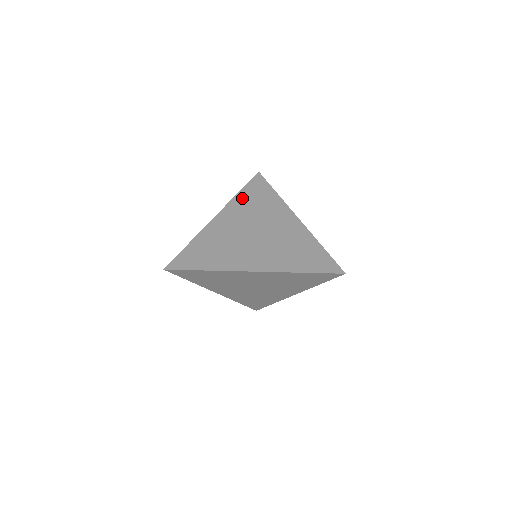
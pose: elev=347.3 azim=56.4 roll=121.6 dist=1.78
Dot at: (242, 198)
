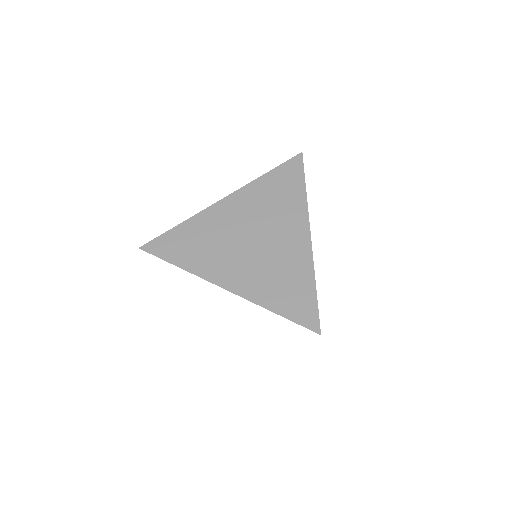
Dot at: (263, 184)
